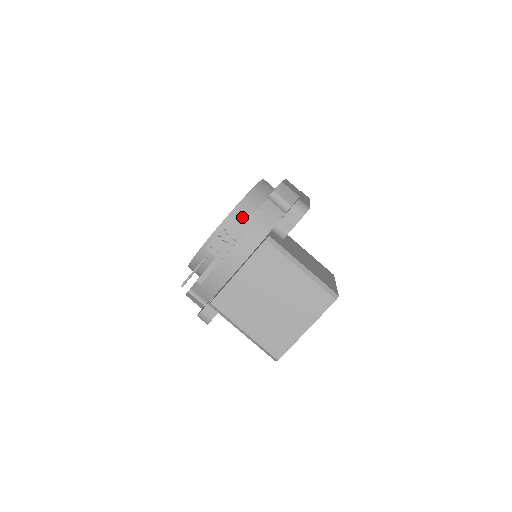
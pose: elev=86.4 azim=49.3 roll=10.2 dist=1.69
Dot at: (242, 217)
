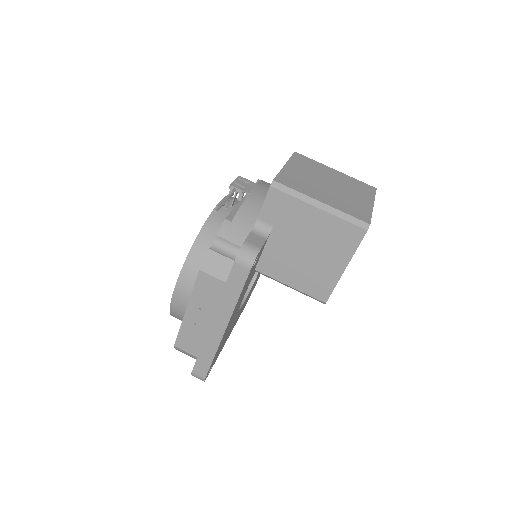
Dot at: occluded
